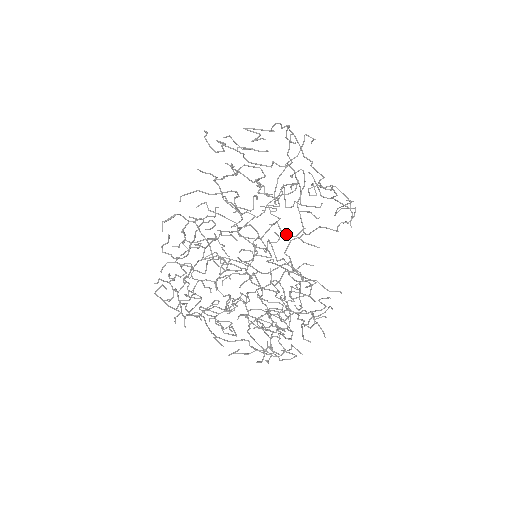
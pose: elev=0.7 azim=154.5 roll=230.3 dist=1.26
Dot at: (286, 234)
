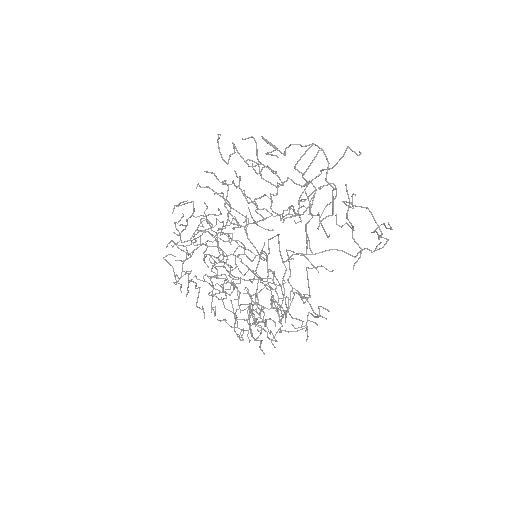
Dot at: (280, 253)
